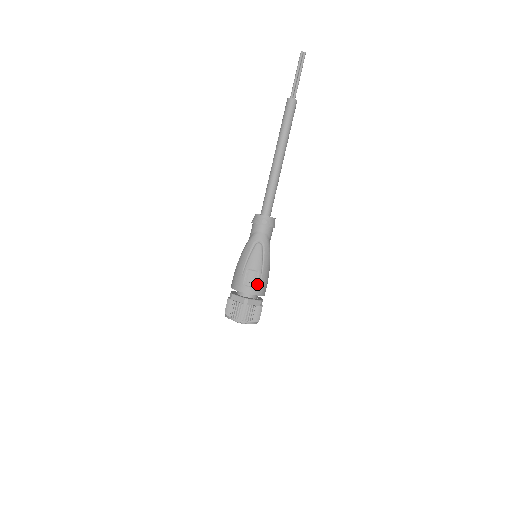
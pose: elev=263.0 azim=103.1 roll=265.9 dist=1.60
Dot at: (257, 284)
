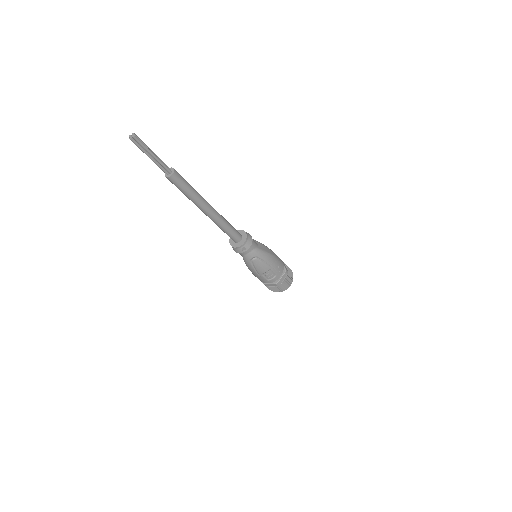
Dot at: (275, 273)
